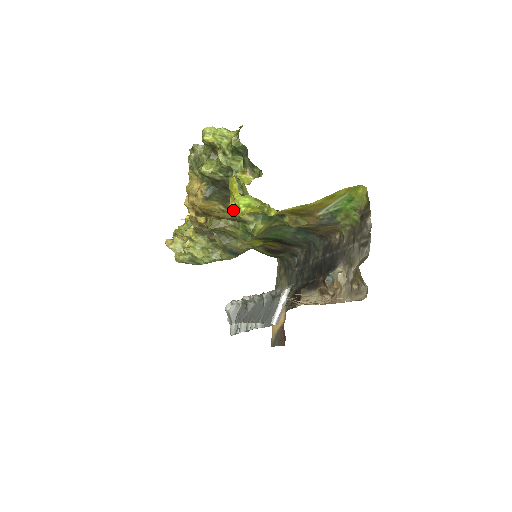
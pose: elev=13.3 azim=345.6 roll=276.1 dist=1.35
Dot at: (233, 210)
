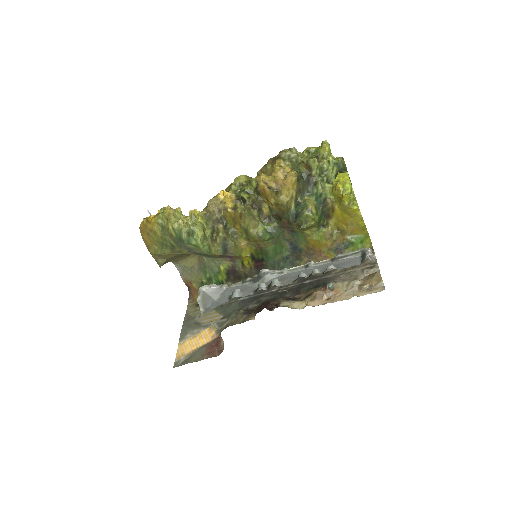
Dot at: (295, 202)
